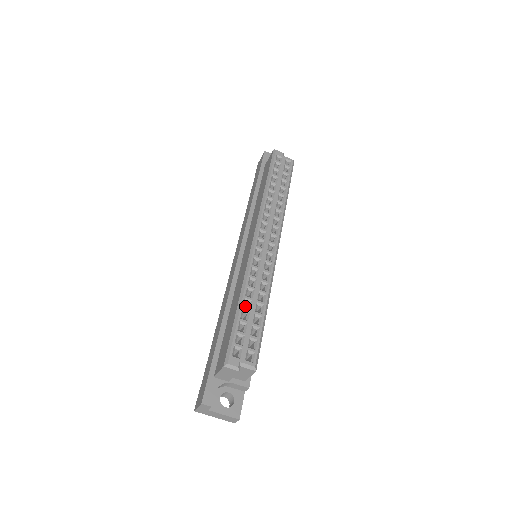
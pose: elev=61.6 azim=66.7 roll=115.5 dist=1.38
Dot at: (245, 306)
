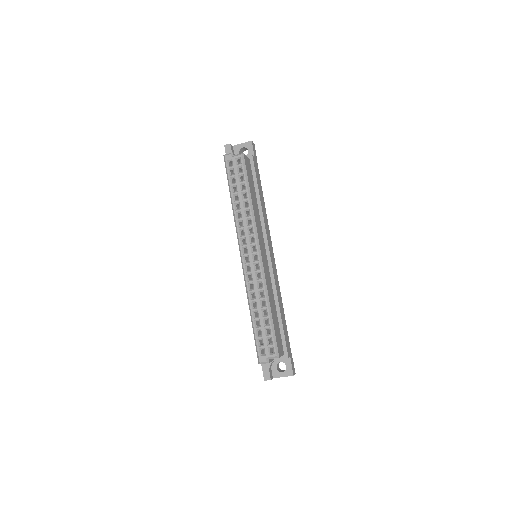
Dot at: occluded
